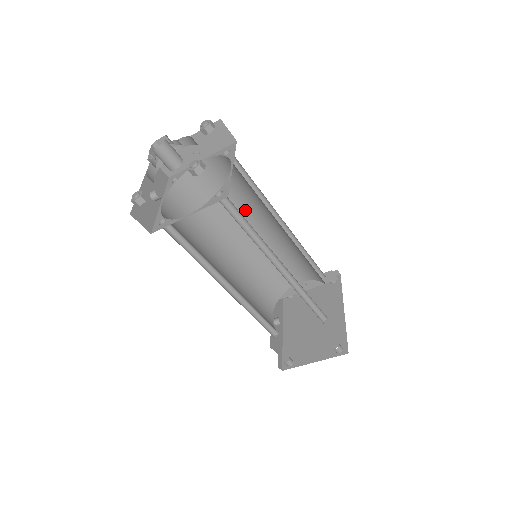
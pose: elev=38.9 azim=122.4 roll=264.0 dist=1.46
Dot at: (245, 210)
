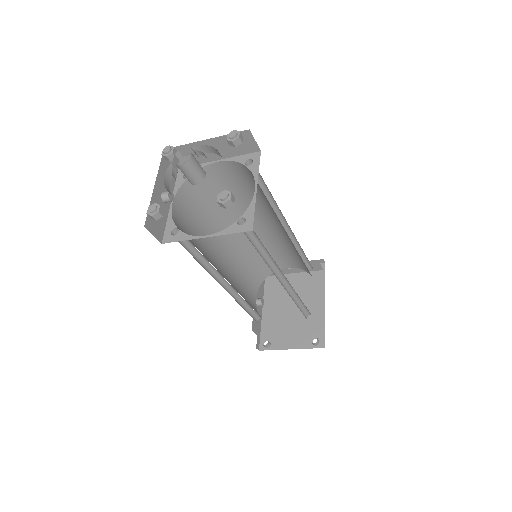
Dot at: occluded
